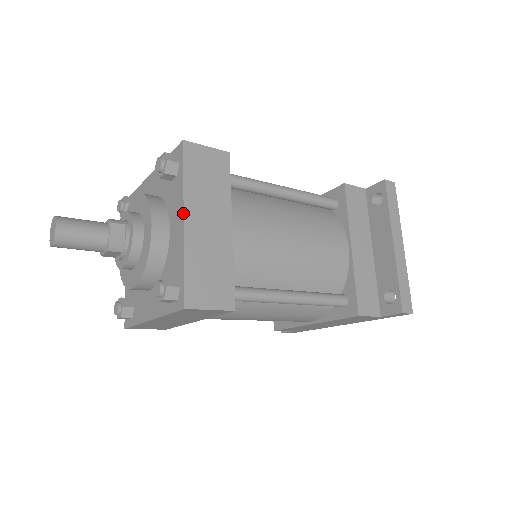
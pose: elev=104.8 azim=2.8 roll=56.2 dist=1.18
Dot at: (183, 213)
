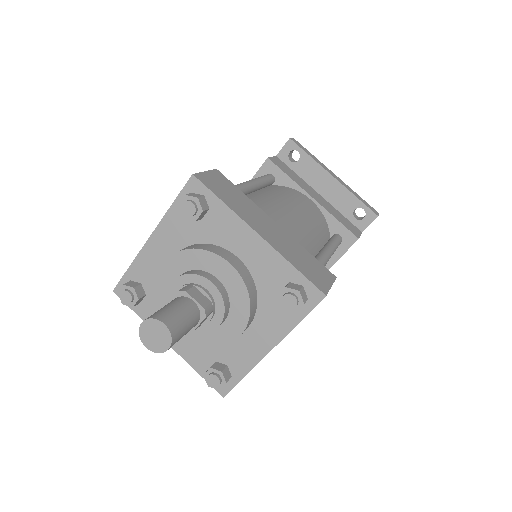
Dot at: (252, 229)
